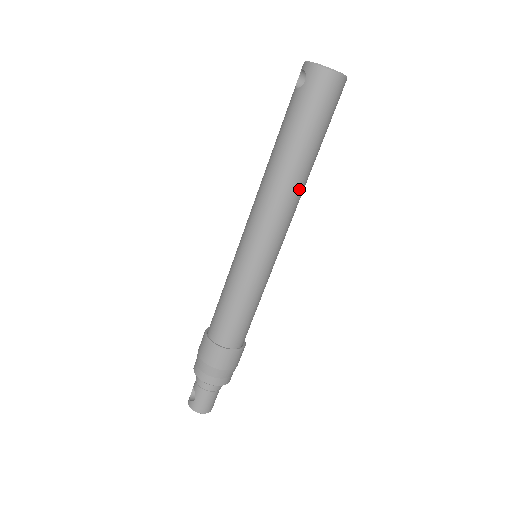
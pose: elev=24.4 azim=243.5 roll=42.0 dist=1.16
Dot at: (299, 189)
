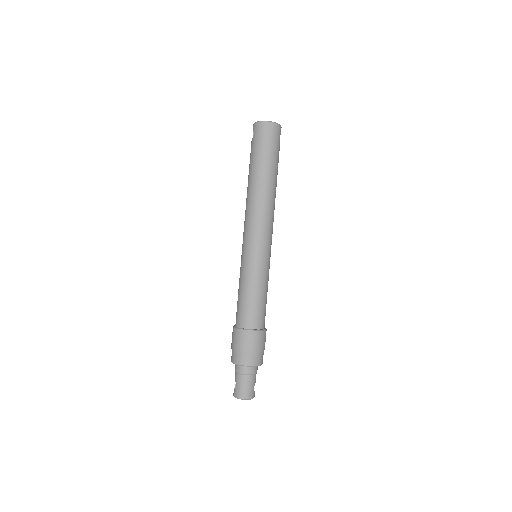
Dot at: (269, 197)
